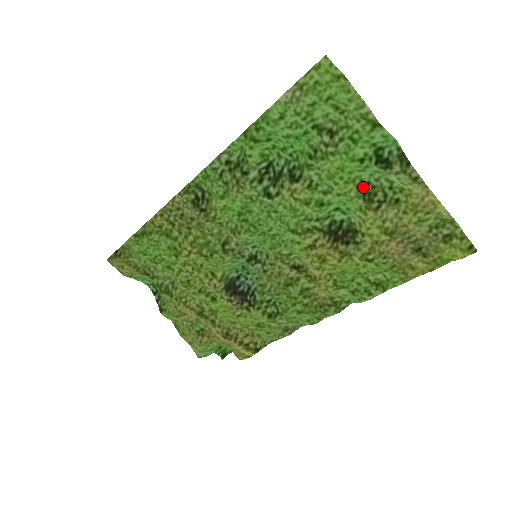
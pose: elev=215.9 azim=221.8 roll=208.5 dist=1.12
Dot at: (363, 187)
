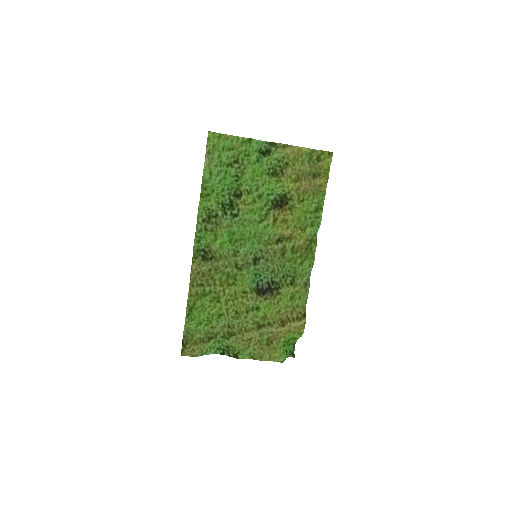
Dot at: (269, 172)
